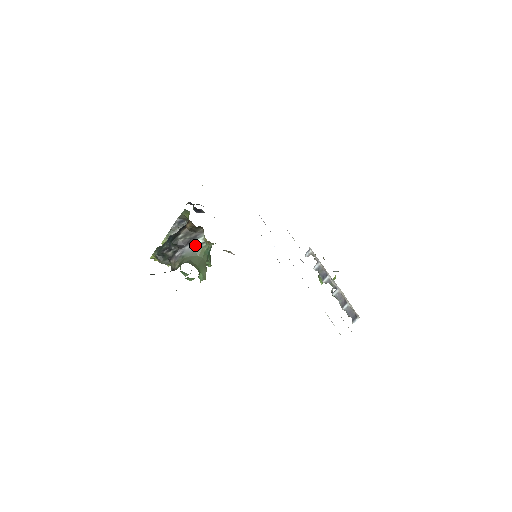
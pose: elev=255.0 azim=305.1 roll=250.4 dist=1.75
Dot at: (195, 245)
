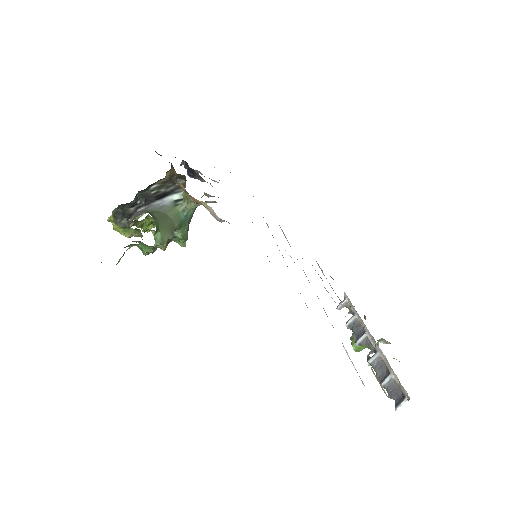
Dot at: (168, 201)
